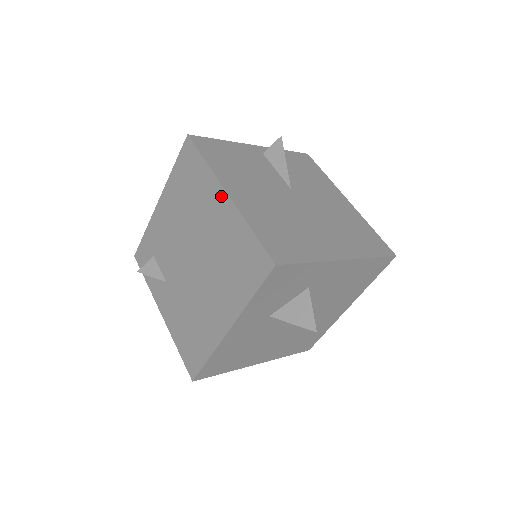
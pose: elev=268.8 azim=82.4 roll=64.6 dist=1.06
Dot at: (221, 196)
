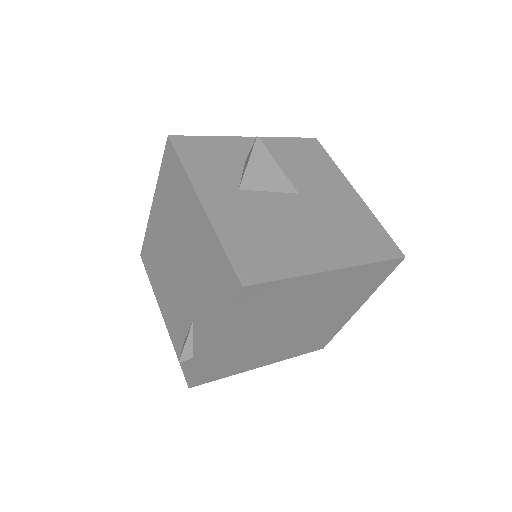
Dot at: (153, 211)
